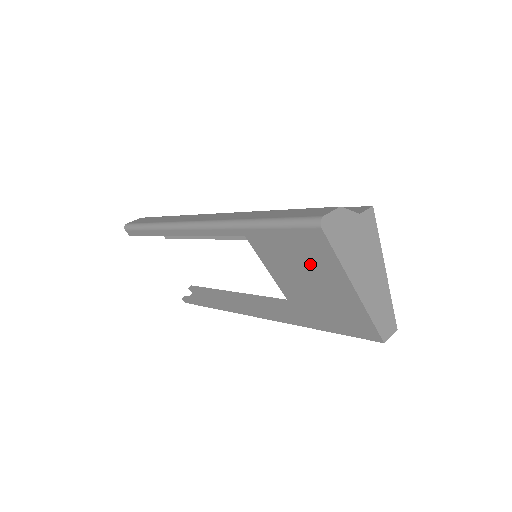
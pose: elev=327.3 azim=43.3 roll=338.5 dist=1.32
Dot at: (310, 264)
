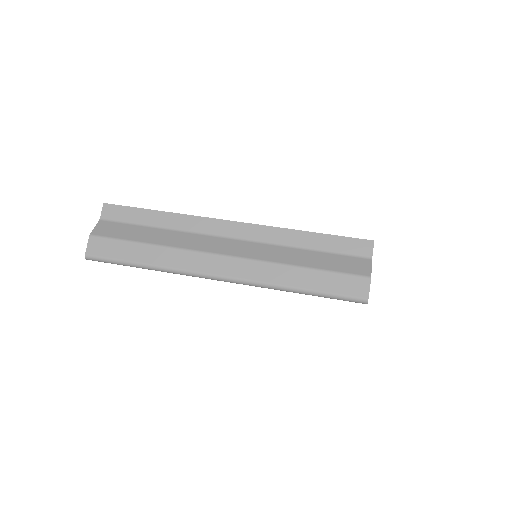
Dot at: occluded
